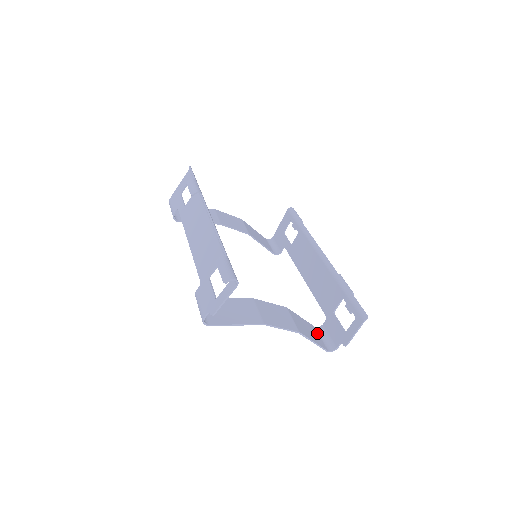
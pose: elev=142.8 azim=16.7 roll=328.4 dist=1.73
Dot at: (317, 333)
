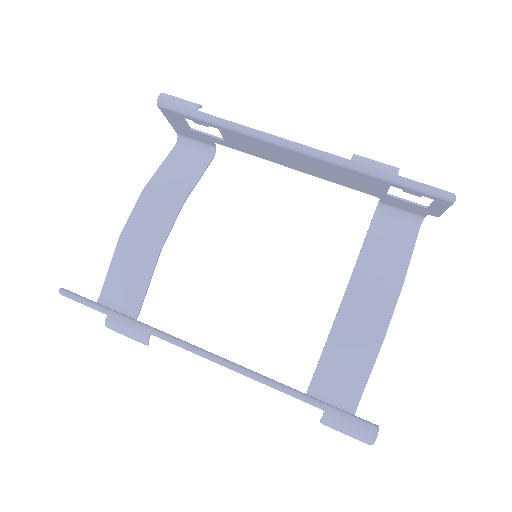
Dot at: (388, 222)
